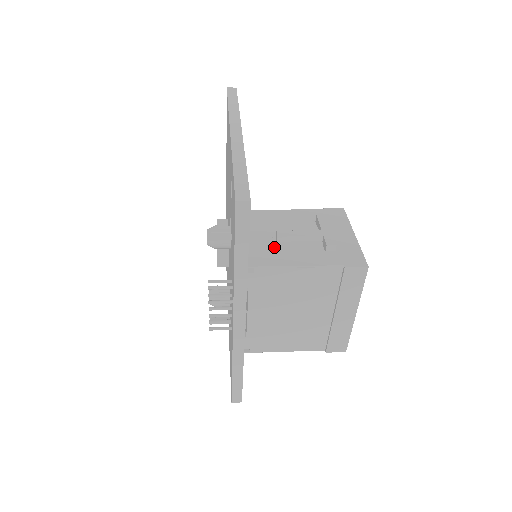
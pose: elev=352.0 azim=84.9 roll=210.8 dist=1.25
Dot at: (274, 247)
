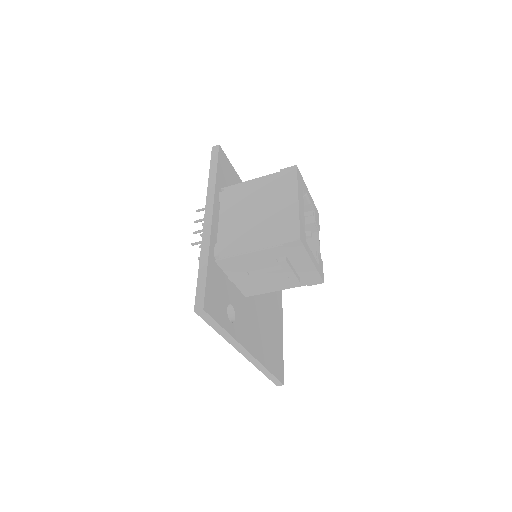
Dot at: occluded
